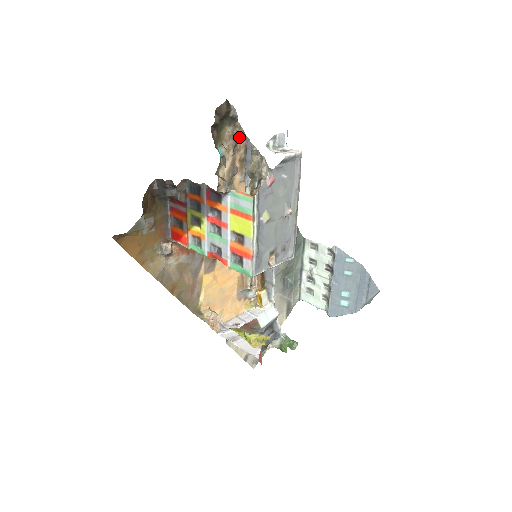
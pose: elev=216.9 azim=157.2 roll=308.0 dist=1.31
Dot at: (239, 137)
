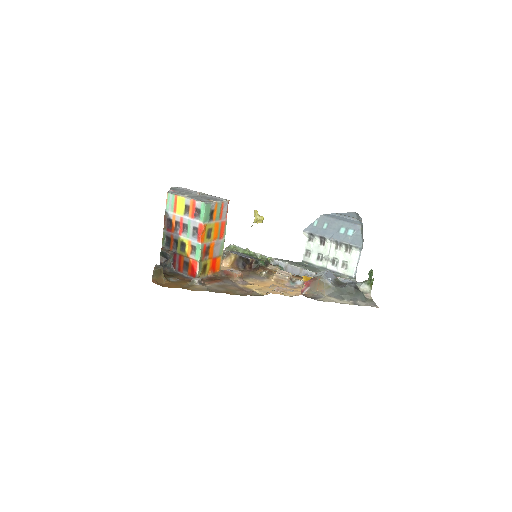
Dot at: occluded
